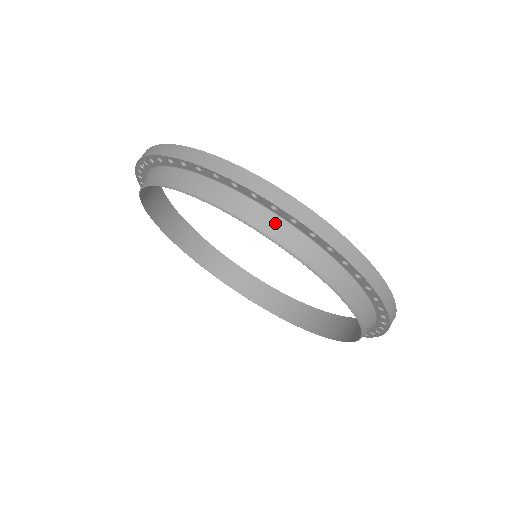
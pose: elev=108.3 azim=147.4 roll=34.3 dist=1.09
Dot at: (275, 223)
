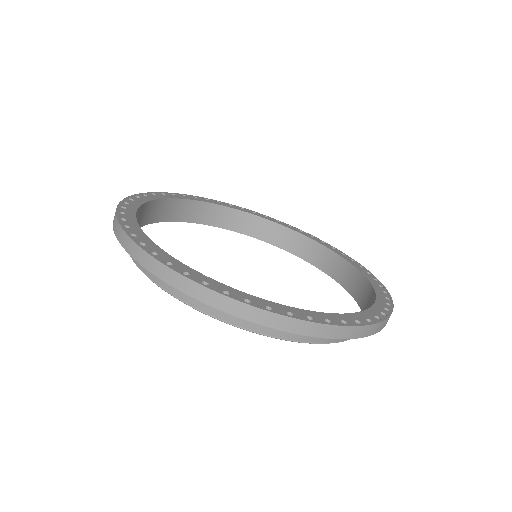
Dot at: occluded
